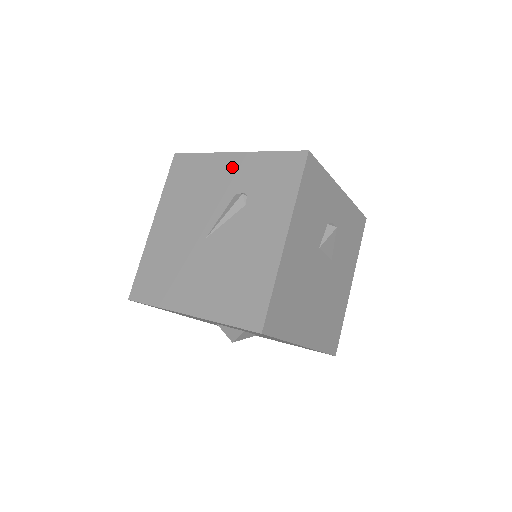
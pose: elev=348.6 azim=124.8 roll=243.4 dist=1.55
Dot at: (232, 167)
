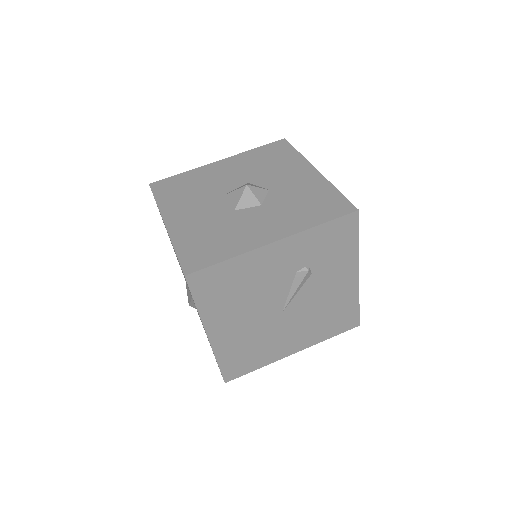
Dot at: (280, 255)
